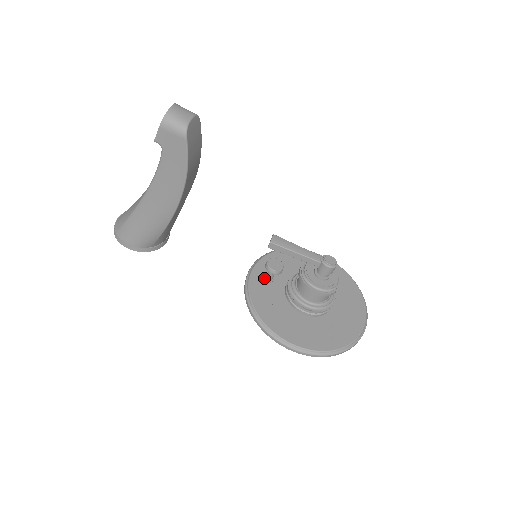
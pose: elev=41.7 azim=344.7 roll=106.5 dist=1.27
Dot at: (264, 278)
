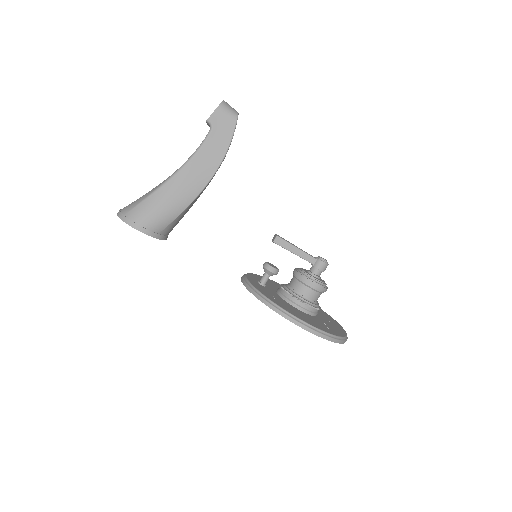
Dot at: (258, 282)
